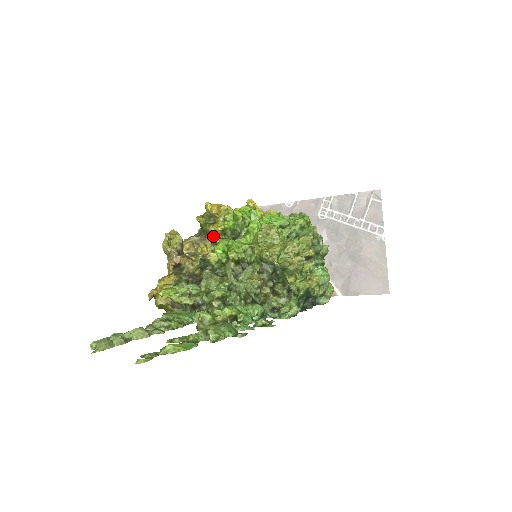
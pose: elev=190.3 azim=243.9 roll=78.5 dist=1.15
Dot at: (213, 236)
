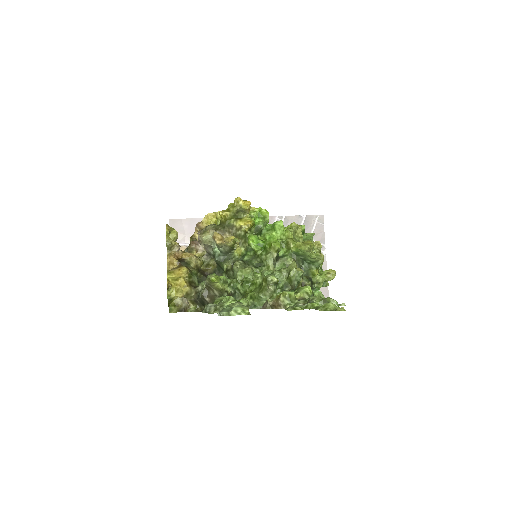
Dot at: (241, 230)
